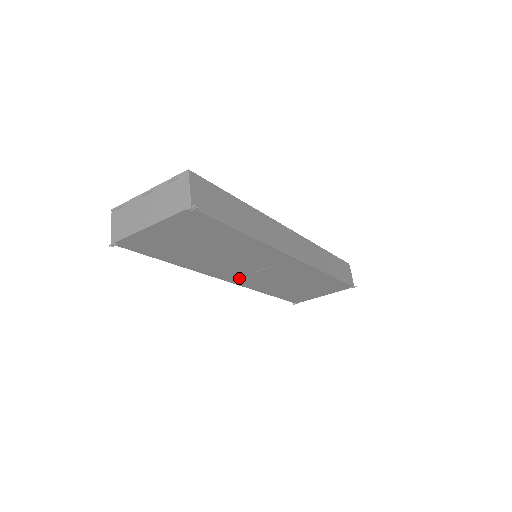
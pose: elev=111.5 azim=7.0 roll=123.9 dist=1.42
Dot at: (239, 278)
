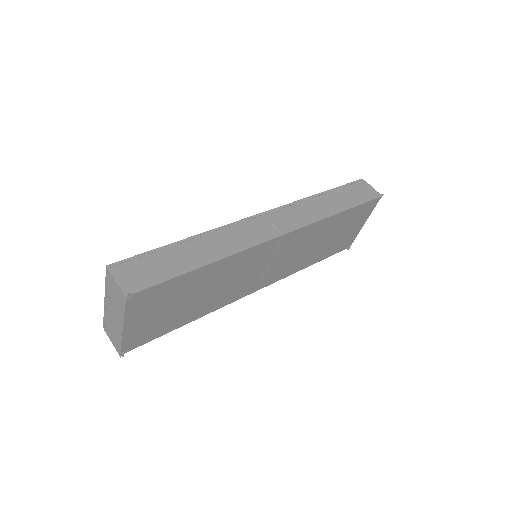
Dot at: (262, 282)
